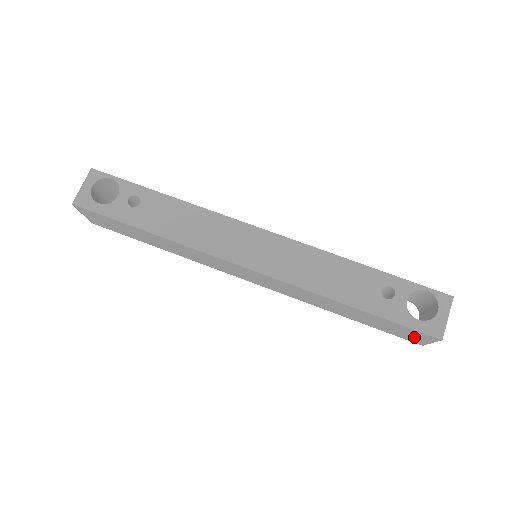
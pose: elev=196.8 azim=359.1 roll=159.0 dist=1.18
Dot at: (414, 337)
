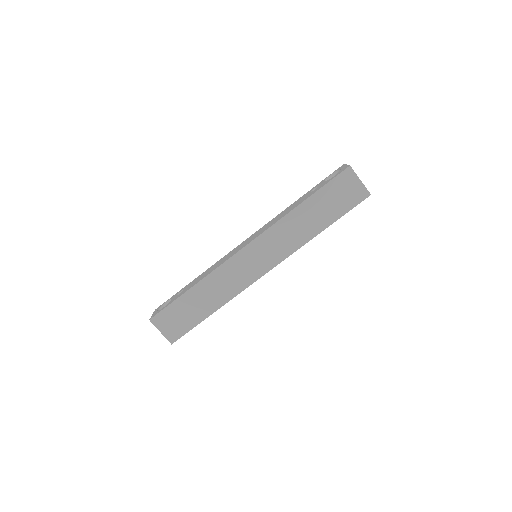
Dot at: (352, 189)
